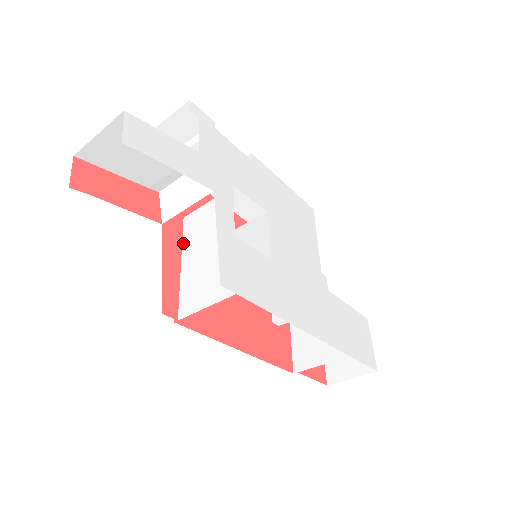
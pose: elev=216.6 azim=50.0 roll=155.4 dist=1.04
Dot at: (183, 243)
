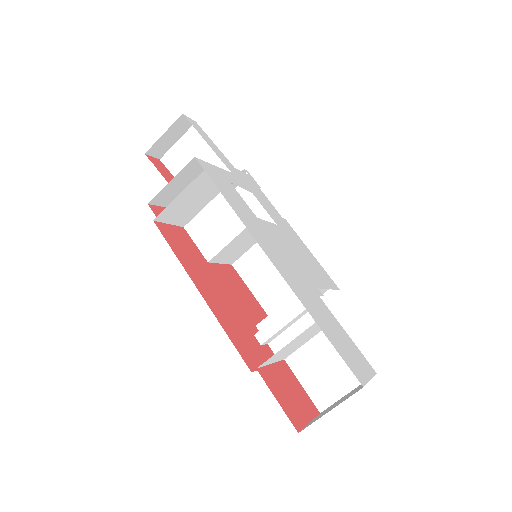
Dot at: occluded
